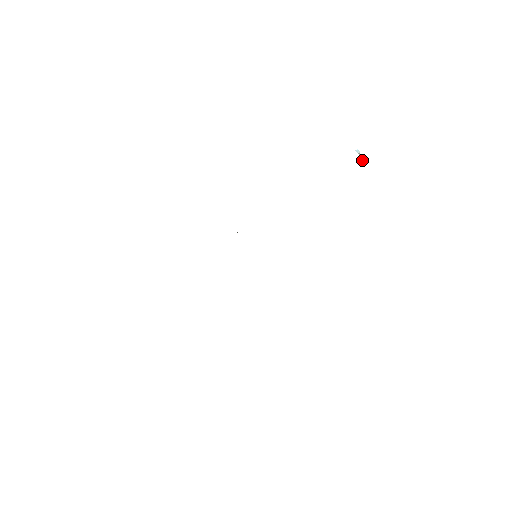
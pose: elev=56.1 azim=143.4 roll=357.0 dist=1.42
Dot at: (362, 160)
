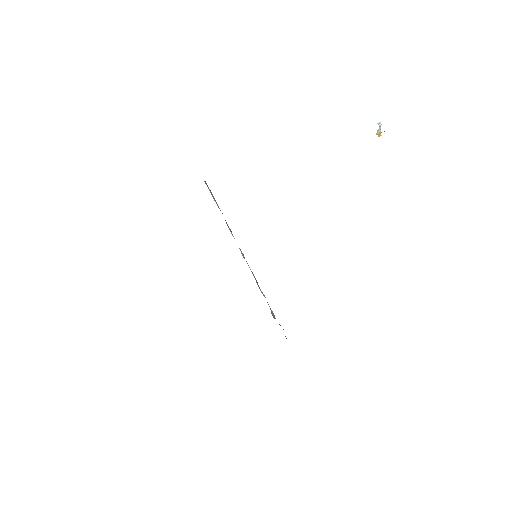
Dot at: (379, 133)
